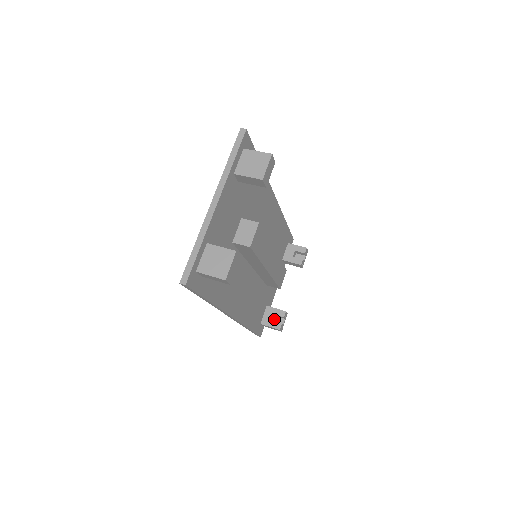
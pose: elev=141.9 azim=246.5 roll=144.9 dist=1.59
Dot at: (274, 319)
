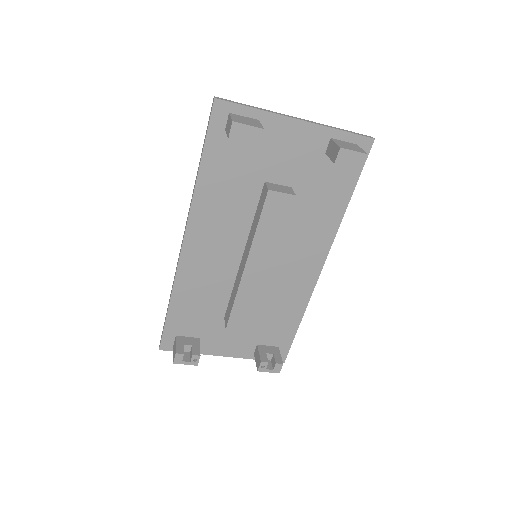
Dot at: (186, 352)
